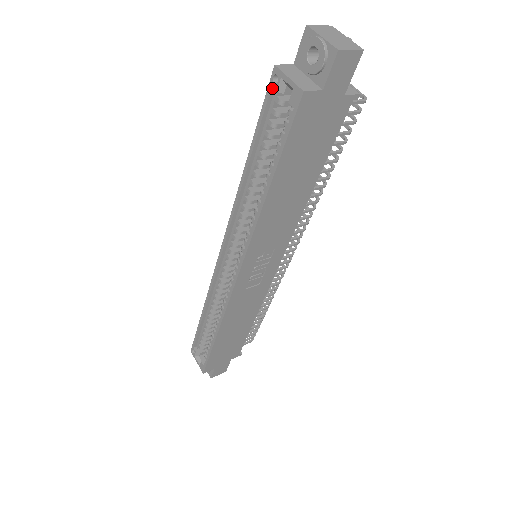
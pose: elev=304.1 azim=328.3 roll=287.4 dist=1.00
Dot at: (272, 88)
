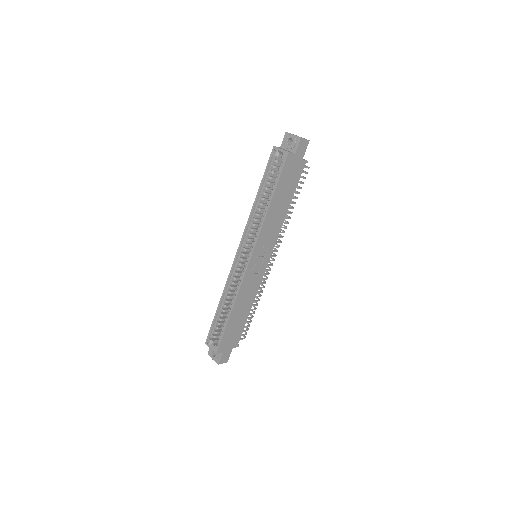
Dot at: (272, 156)
